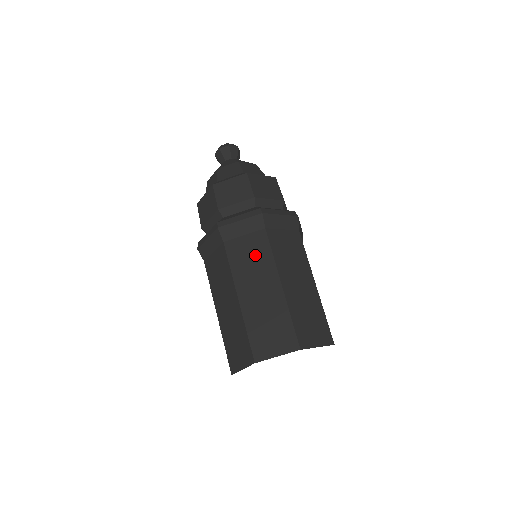
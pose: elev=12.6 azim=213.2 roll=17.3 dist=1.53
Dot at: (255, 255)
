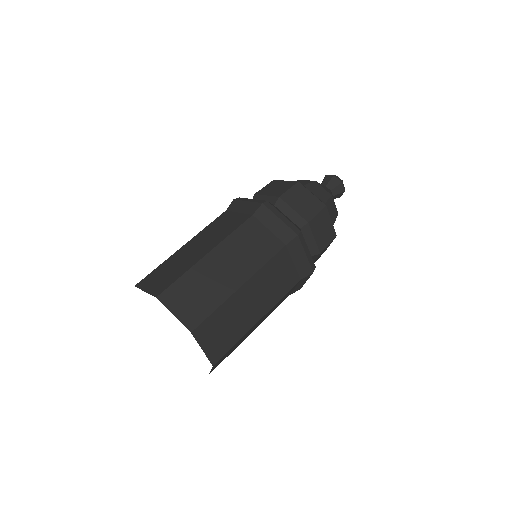
Dot at: (256, 248)
